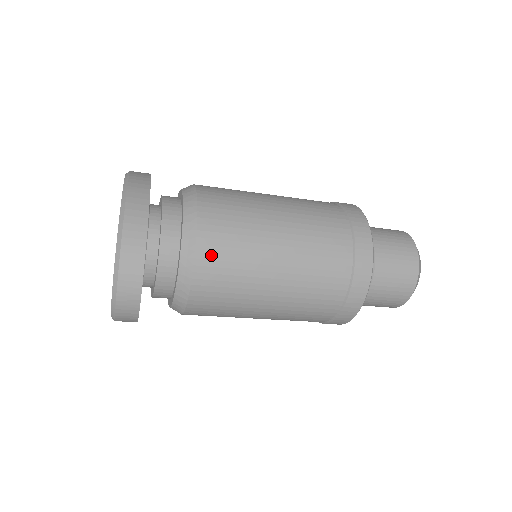
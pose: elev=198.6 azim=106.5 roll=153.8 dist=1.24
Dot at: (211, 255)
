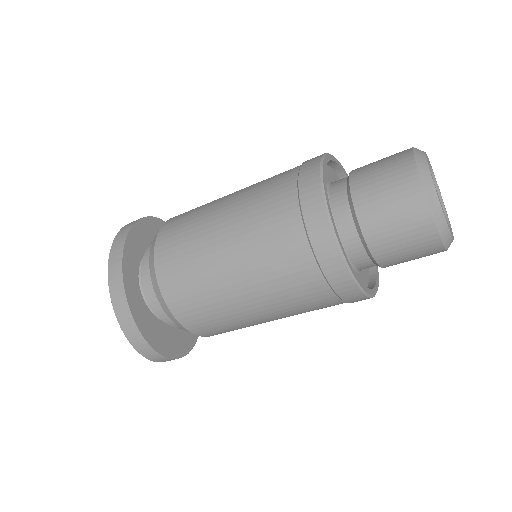
Dot at: (189, 318)
